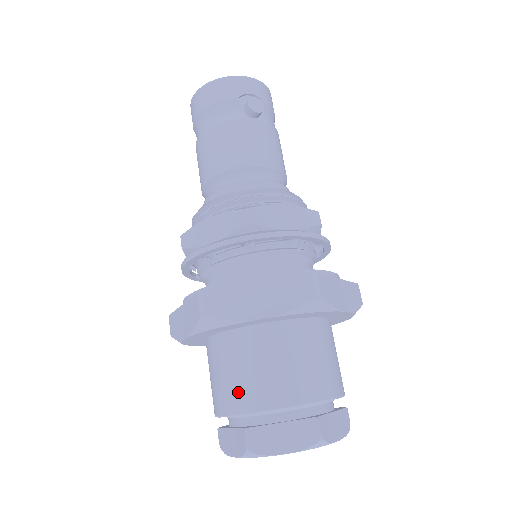
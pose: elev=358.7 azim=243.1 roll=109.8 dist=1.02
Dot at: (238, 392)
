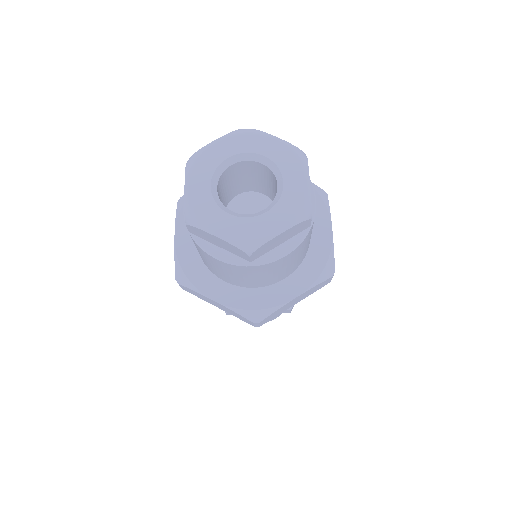
Dot at: occluded
